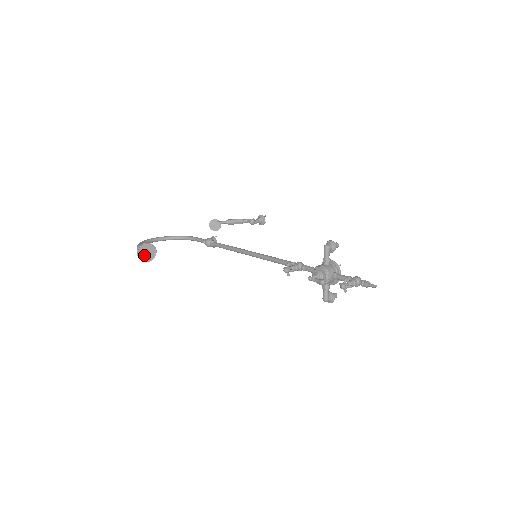
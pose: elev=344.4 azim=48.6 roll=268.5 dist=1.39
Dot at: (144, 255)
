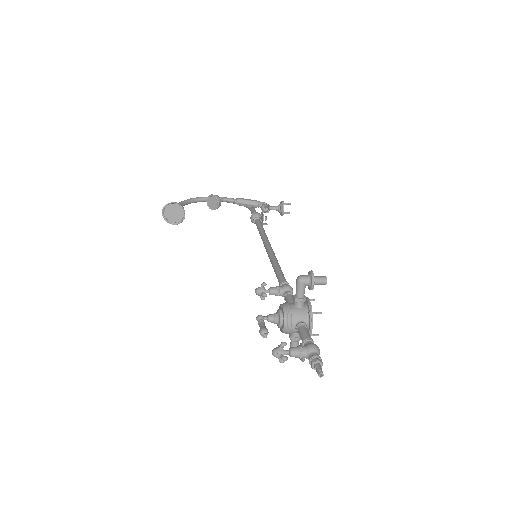
Dot at: (171, 216)
